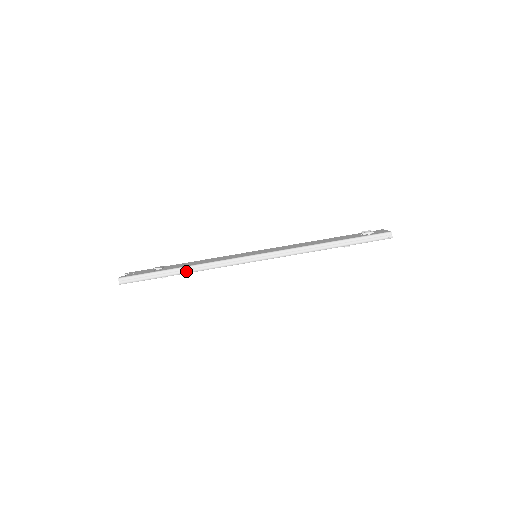
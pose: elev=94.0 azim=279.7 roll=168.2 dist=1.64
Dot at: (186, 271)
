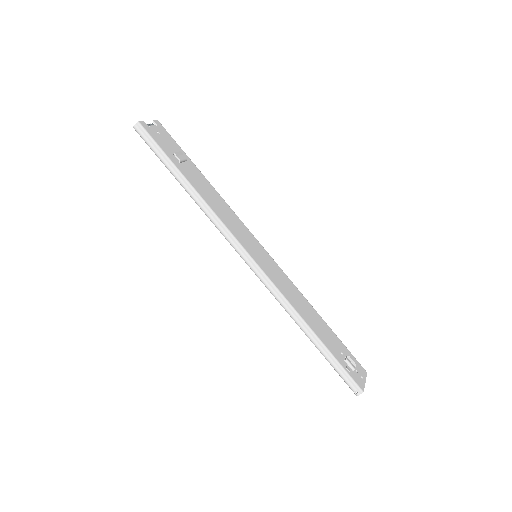
Dot at: (190, 193)
